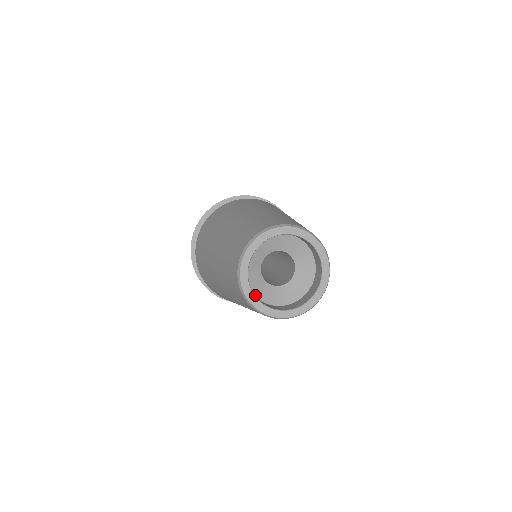
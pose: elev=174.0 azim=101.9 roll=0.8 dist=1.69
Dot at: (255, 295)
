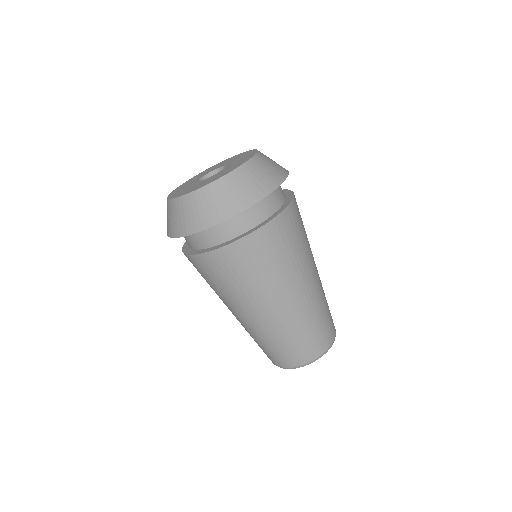
Dot at: occluded
